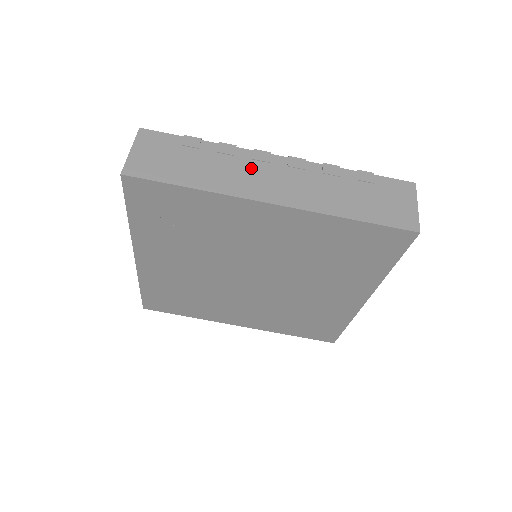
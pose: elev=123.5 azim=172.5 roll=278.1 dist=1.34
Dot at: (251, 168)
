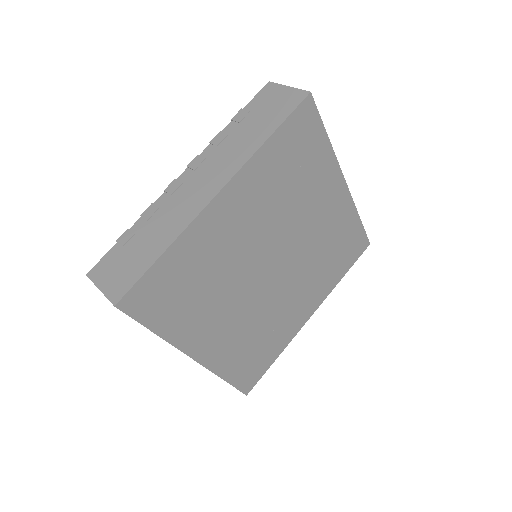
Dot at: occluded
